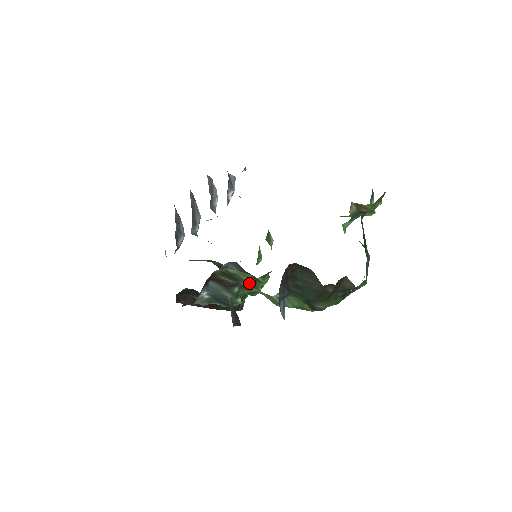
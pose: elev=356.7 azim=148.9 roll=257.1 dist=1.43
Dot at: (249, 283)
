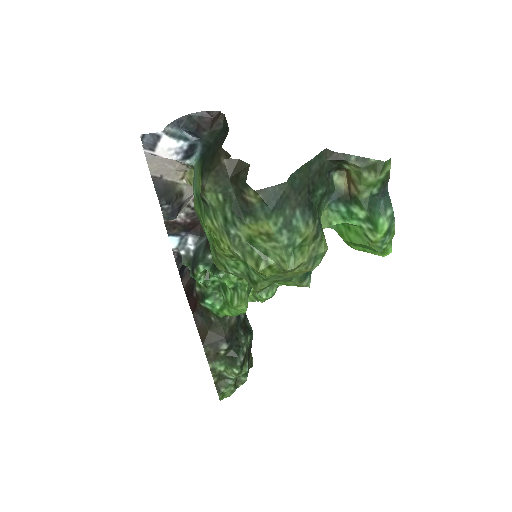
Dot at: occluded
